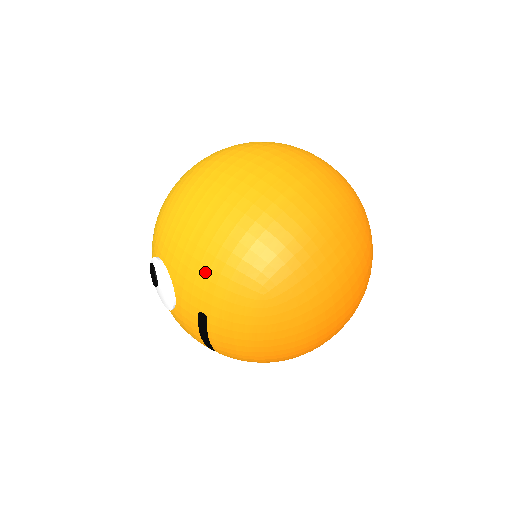
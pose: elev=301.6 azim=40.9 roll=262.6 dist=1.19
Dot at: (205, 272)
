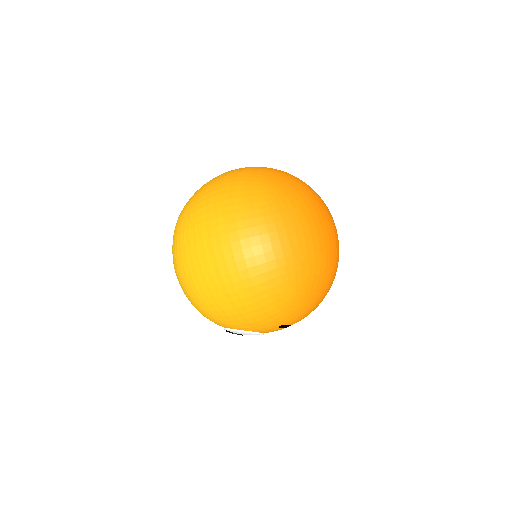
Dot at: (260, 318)
